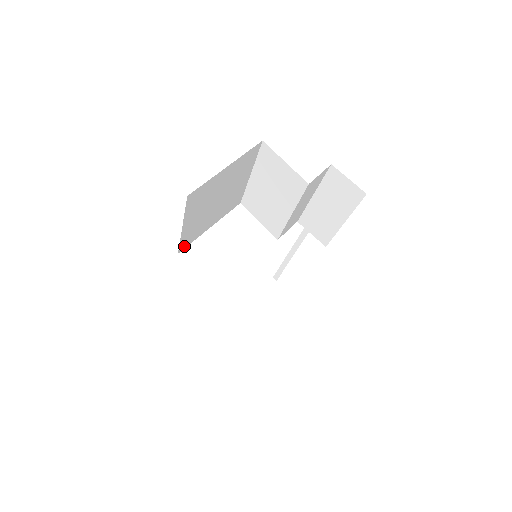
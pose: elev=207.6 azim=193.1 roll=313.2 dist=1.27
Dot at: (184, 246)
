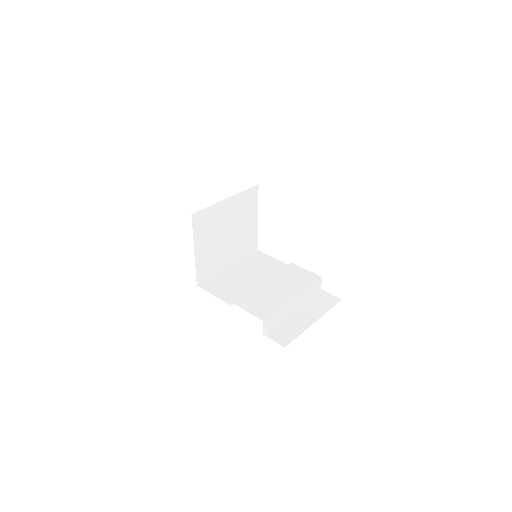
Dot at: occluded
